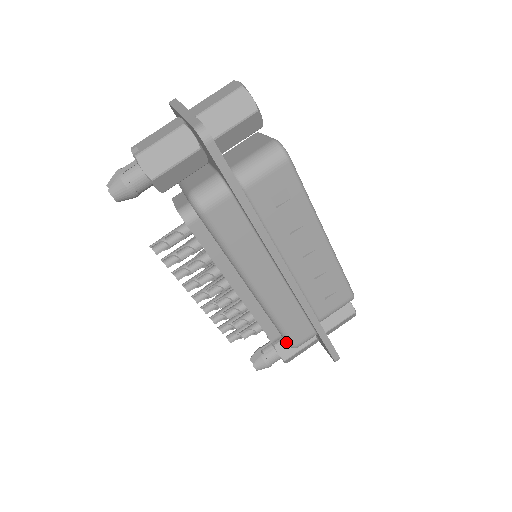
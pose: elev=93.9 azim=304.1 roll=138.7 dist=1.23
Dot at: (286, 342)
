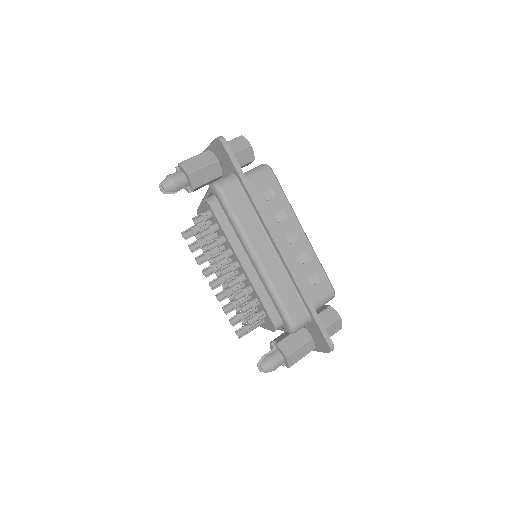
Dot at: (286, 323)
